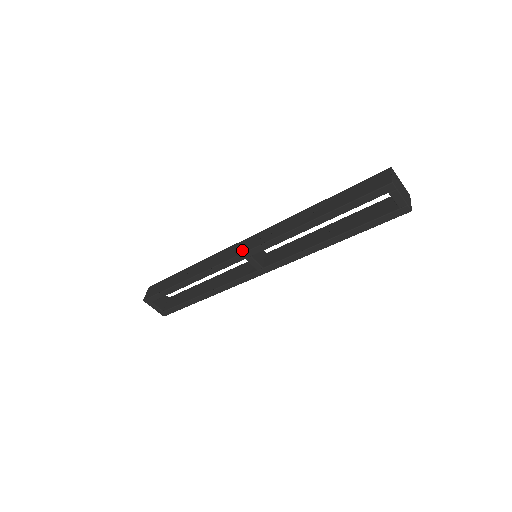
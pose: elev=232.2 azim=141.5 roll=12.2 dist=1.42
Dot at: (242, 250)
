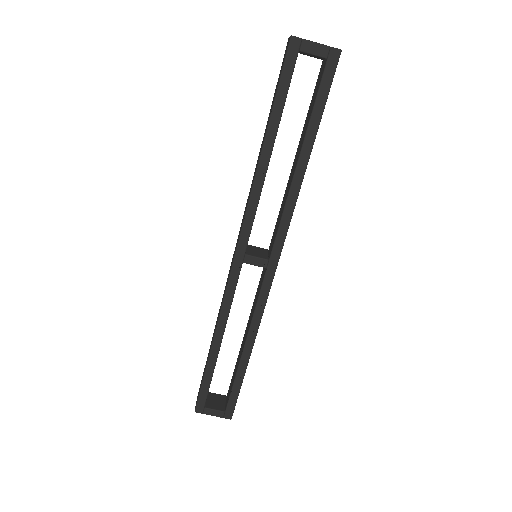
Dot at: occluded
